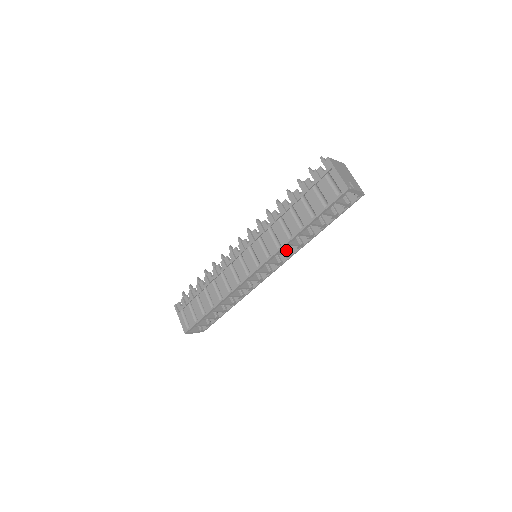
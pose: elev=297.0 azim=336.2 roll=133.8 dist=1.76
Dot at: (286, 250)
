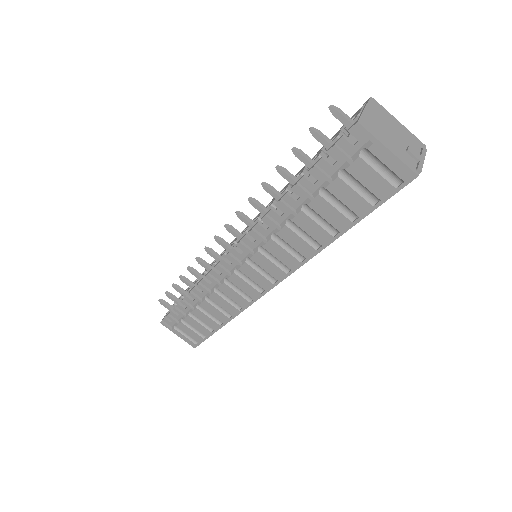
Dot at: occluded
